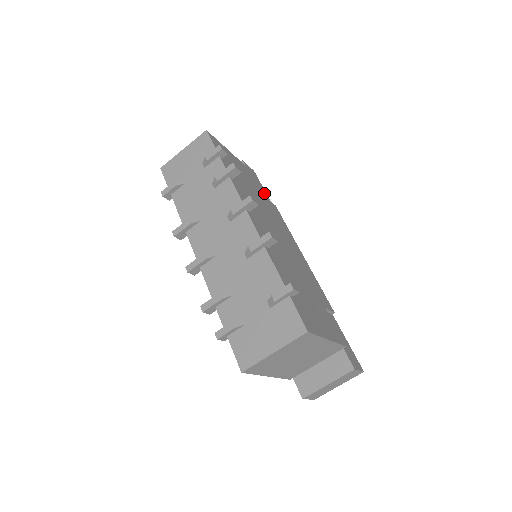
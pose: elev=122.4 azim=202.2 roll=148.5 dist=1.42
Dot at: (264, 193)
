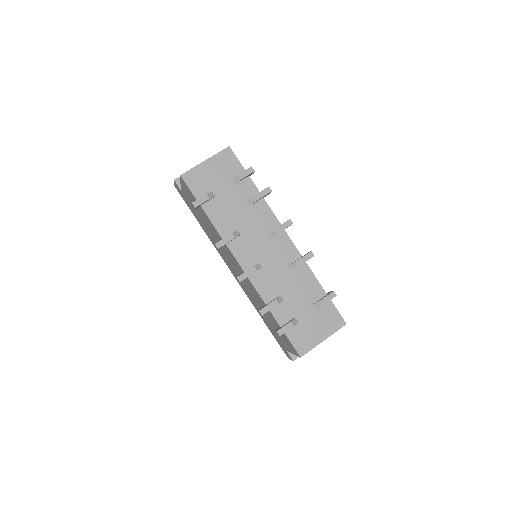
Dot at: occluded
